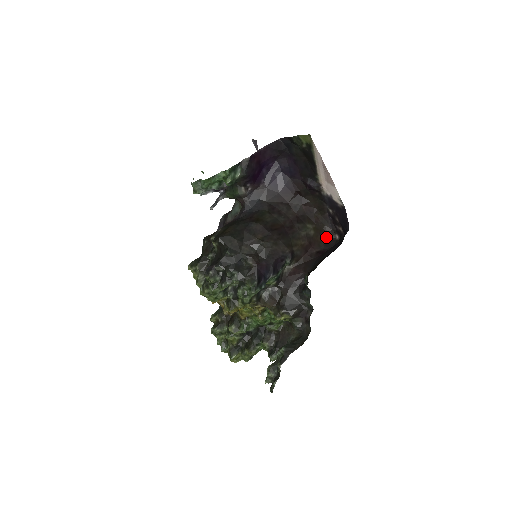
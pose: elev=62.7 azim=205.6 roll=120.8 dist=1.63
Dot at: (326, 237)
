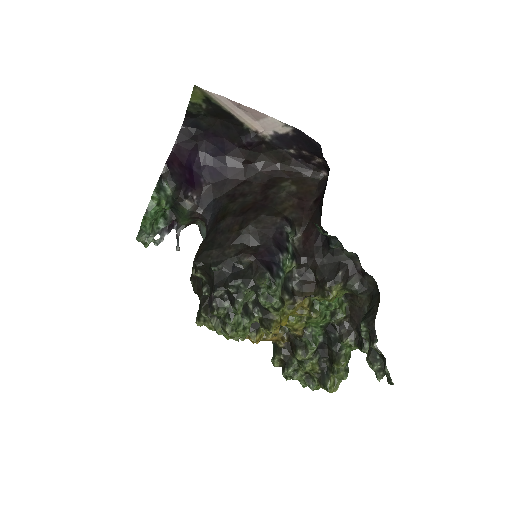
Dot at: (313, 182)
